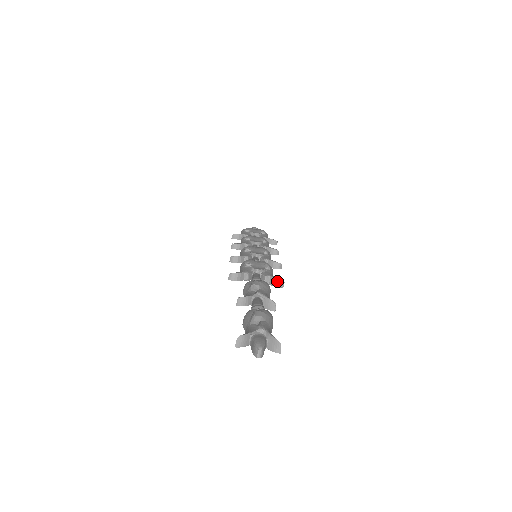
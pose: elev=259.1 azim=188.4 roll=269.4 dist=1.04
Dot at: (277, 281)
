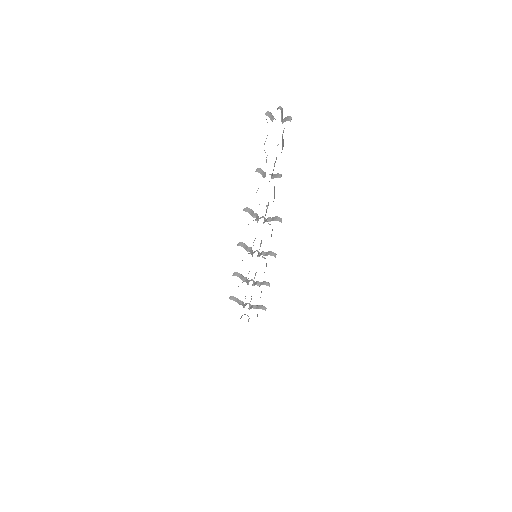
Dot at: (277, 218)
